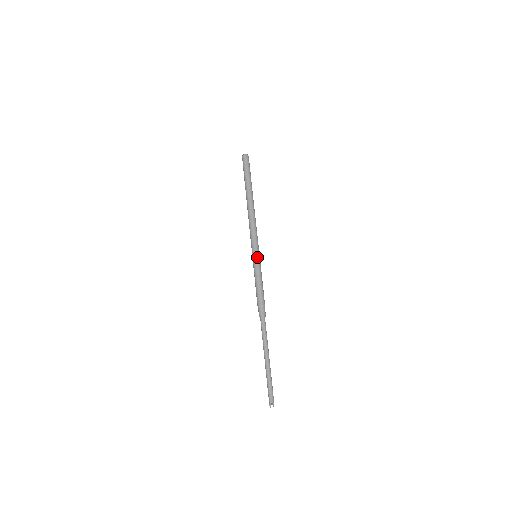
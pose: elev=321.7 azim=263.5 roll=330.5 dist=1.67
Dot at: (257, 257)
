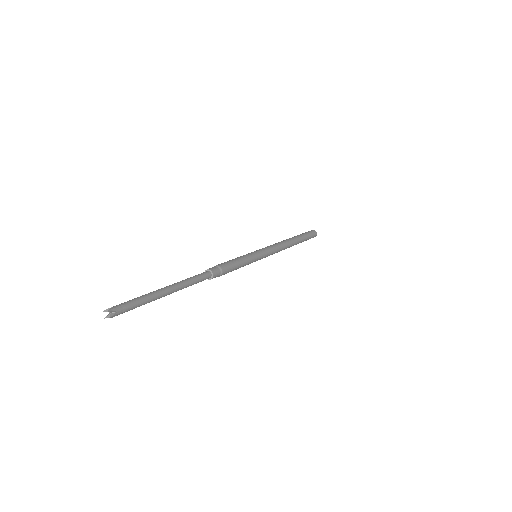
Dot at: (254, 252)
